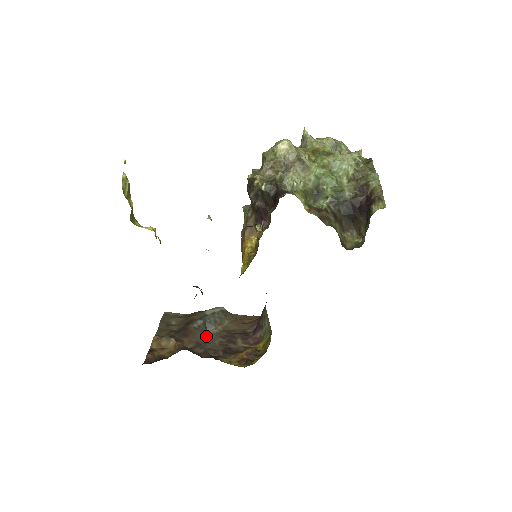
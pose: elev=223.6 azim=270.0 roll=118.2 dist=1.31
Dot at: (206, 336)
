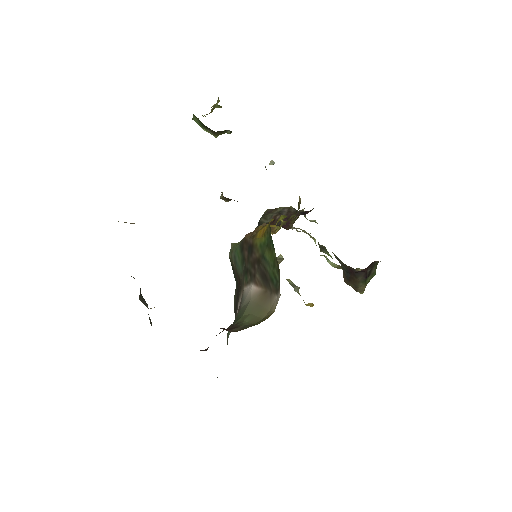
Dot at: occluded
